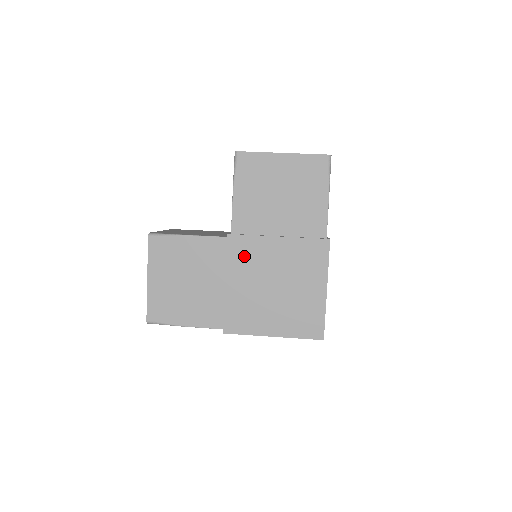
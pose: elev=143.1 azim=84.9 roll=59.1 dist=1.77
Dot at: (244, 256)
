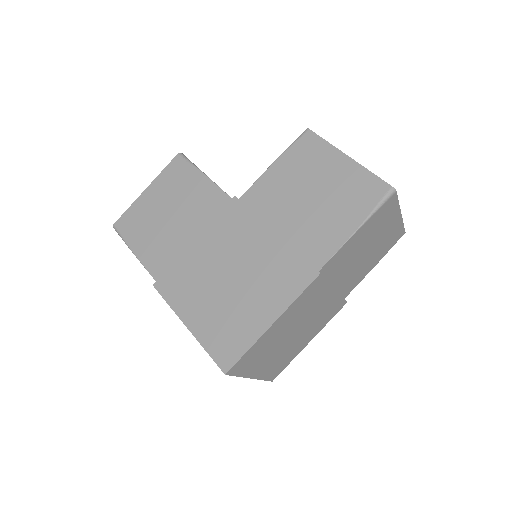
Dot at: (230, 227)
